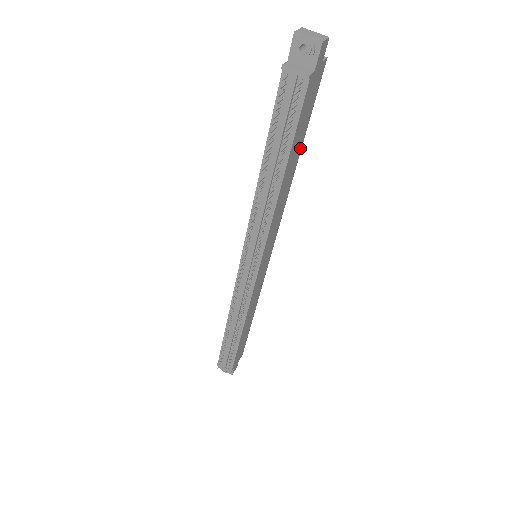
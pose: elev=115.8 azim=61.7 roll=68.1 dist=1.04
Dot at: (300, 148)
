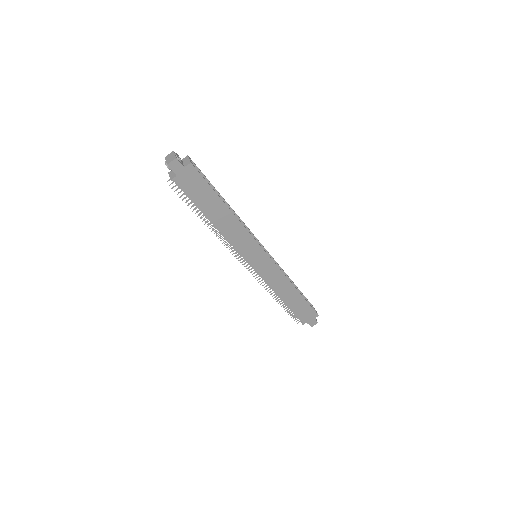
Dot at: (221, 203)
